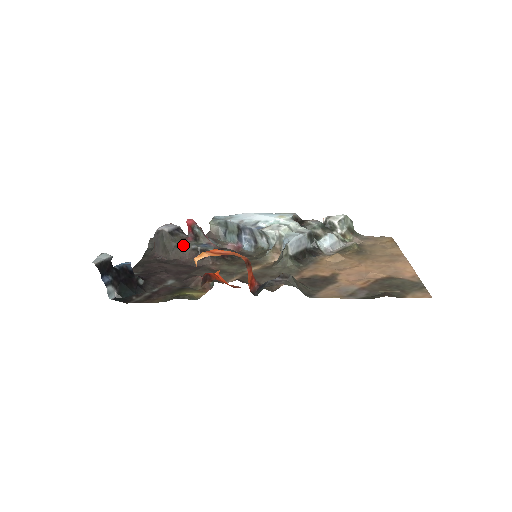
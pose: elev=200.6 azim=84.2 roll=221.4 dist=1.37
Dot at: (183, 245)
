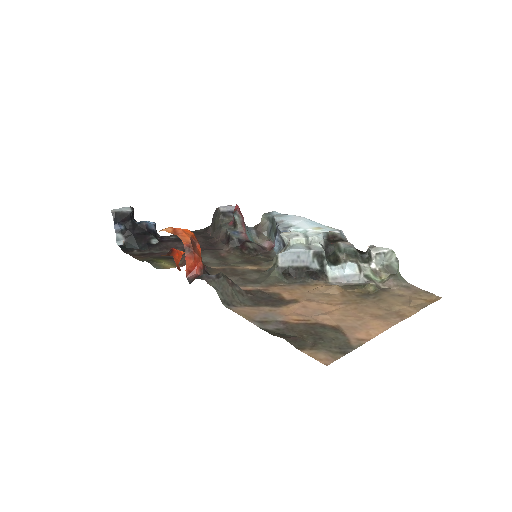
Dot at: (223, 227)
